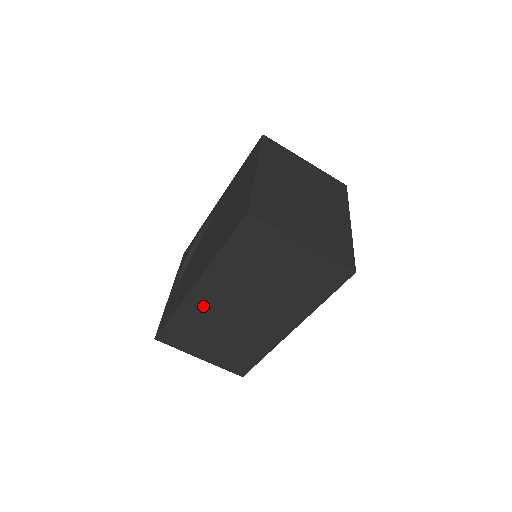
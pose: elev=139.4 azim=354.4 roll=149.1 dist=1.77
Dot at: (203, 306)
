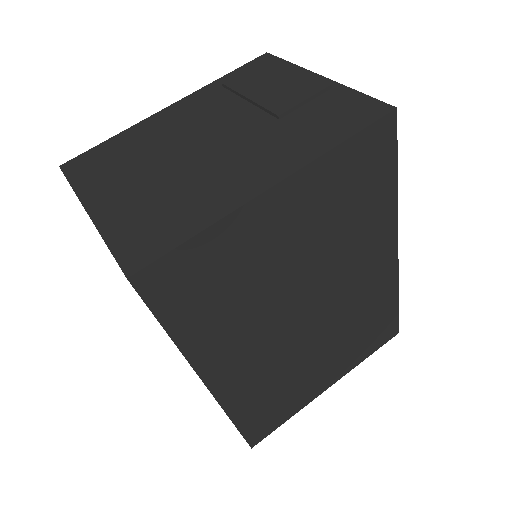
Dot at: occluded
